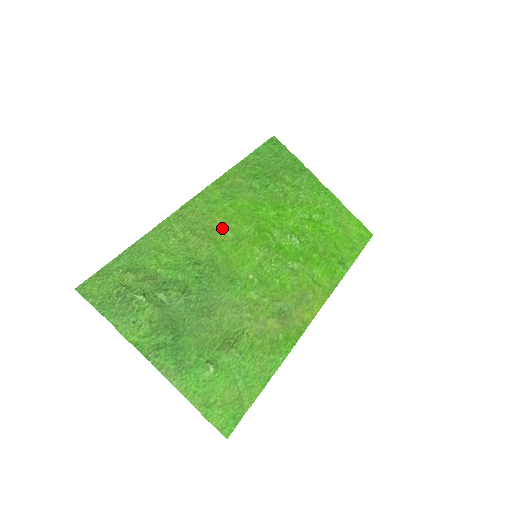
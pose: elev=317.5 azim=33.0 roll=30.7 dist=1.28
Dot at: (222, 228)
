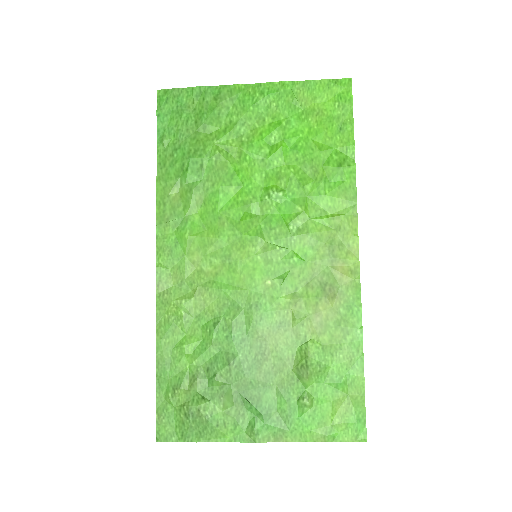
Dot at: (205, 262)
